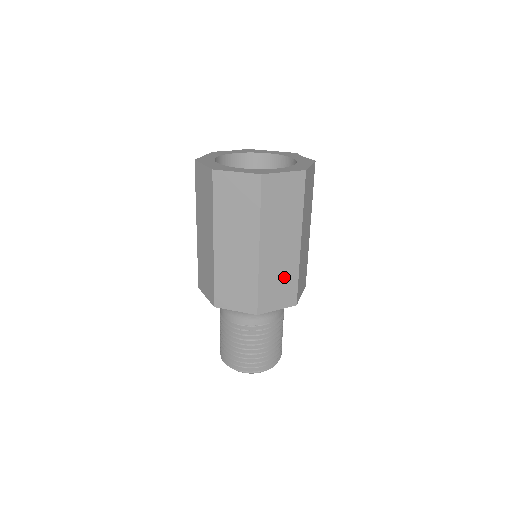
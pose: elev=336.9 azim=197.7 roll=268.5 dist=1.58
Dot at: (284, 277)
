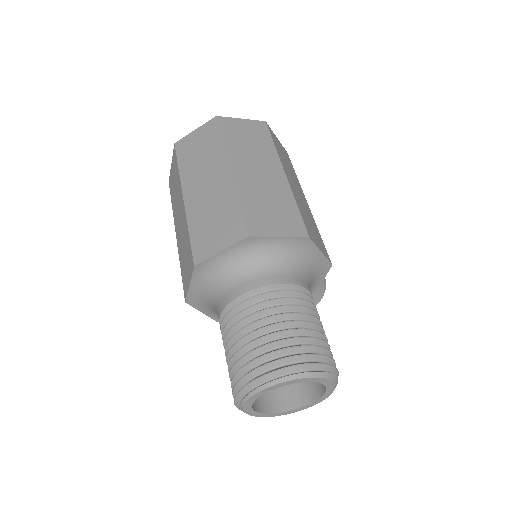
Dot at: (275, 202)
